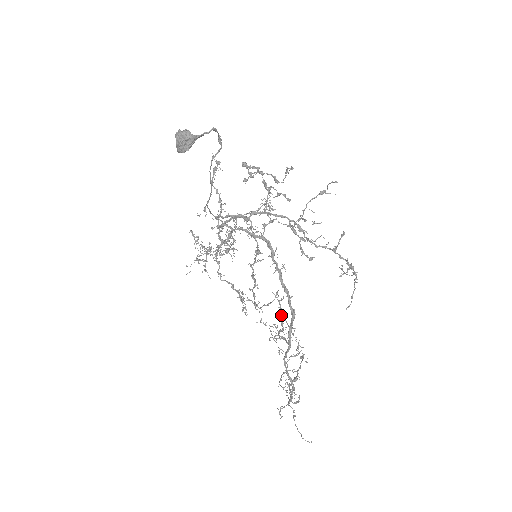
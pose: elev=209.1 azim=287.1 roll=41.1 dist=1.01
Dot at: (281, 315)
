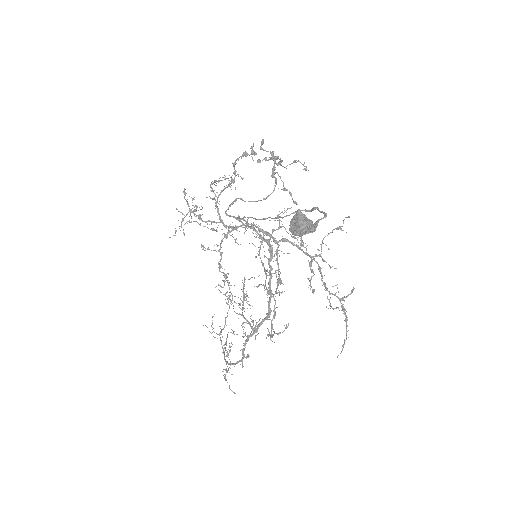
Dot at: occluded
